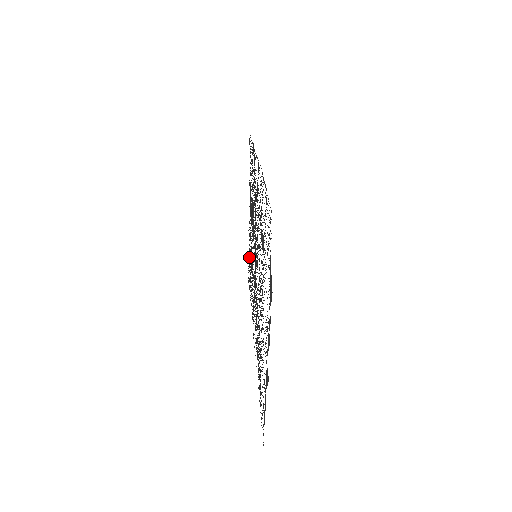
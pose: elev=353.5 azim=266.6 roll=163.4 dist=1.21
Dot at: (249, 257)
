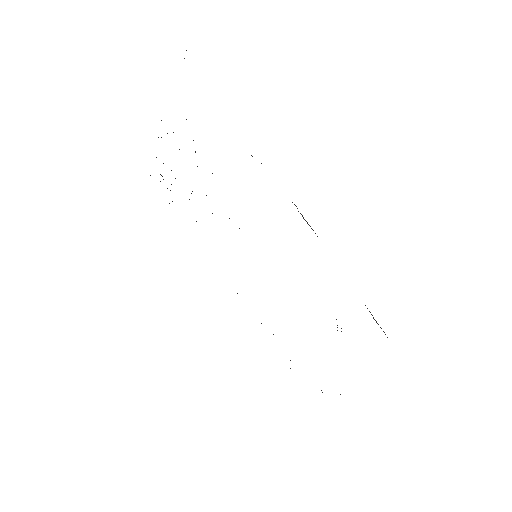
Dot at: occluded
